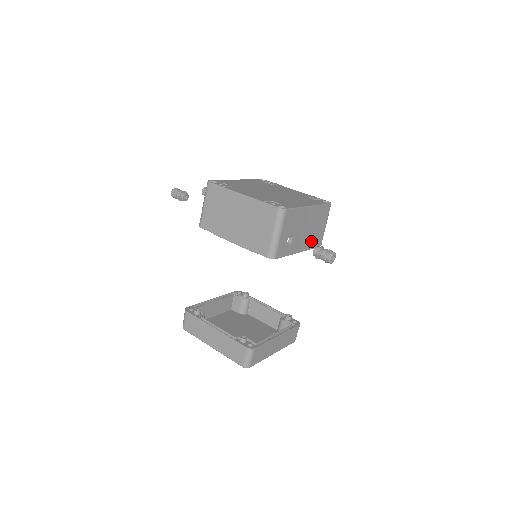
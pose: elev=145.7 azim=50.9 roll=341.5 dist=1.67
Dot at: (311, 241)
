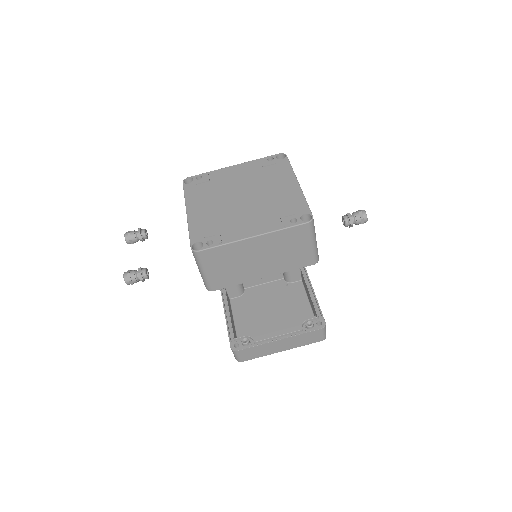
Dot at: occluded
